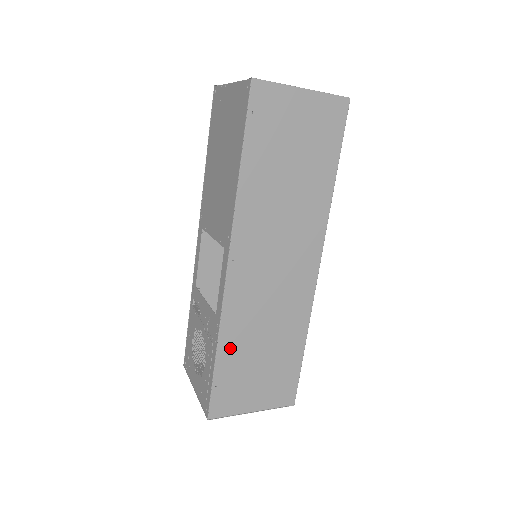
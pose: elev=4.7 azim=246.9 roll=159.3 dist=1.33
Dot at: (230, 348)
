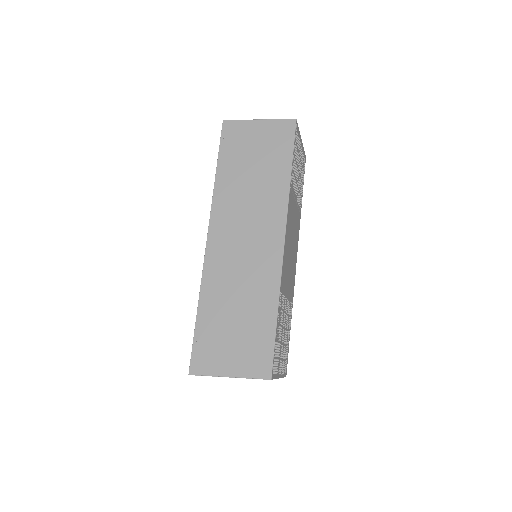
Dot at: (208, 308)
